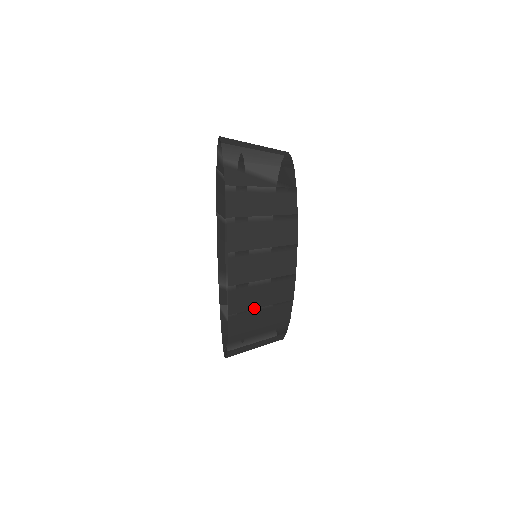
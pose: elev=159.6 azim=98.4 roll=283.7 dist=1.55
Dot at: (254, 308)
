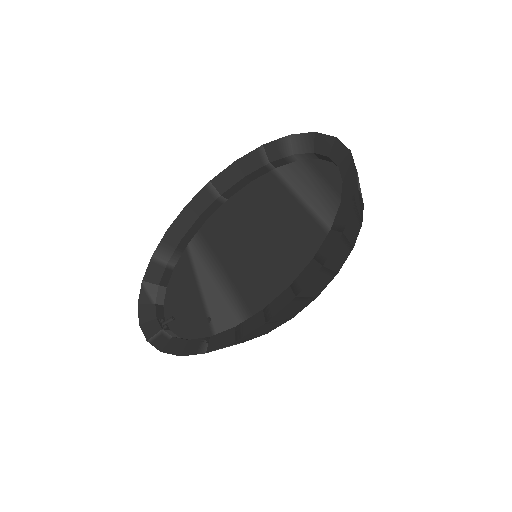
Dot at: (278, 320)
